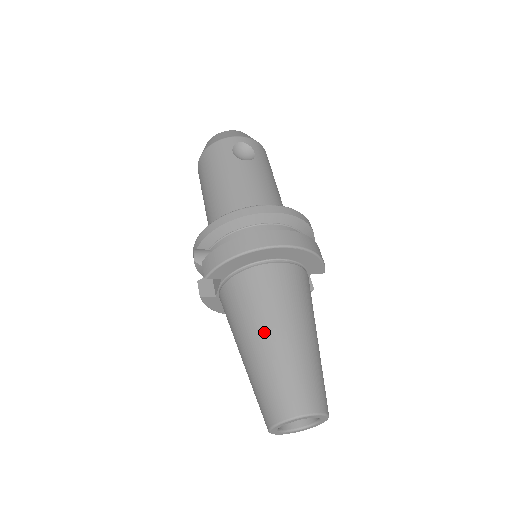
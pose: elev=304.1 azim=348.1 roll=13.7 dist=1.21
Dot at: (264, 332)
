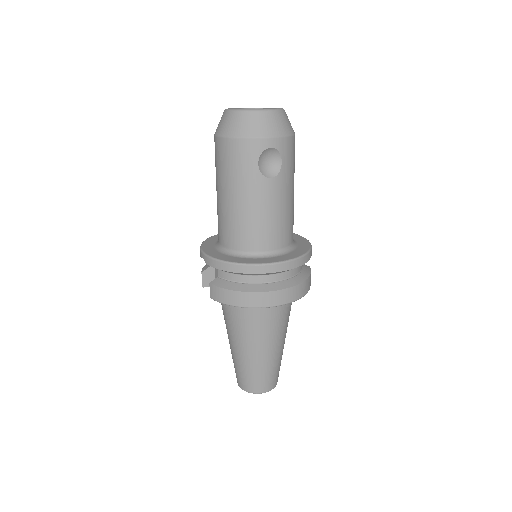
Dot at: (249, 348)
